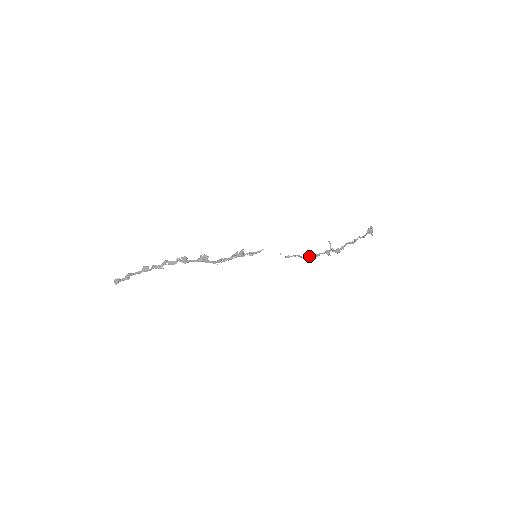
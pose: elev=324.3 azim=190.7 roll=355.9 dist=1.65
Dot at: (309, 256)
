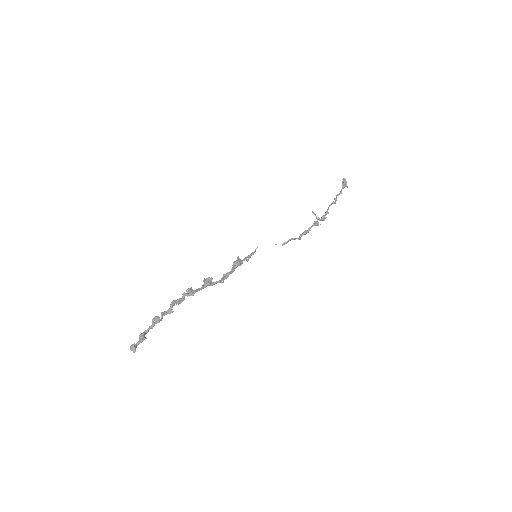
Dot at: (300, 236)
